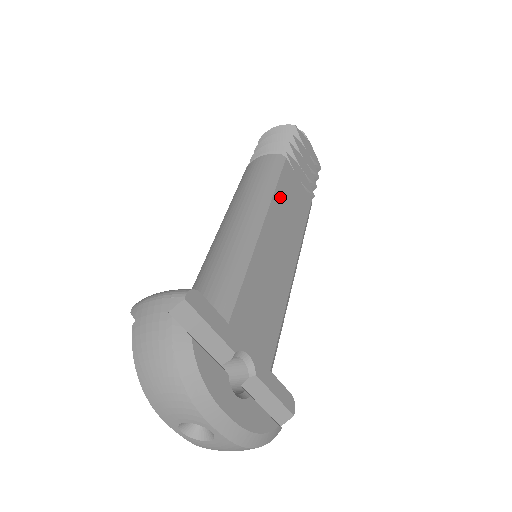
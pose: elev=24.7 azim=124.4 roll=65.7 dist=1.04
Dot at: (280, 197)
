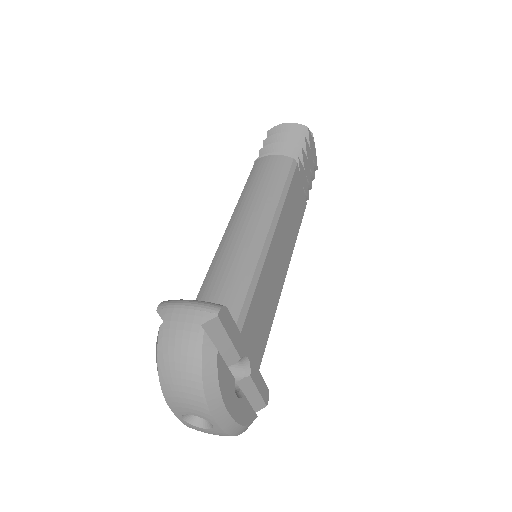
Dot at: (288, 204)
